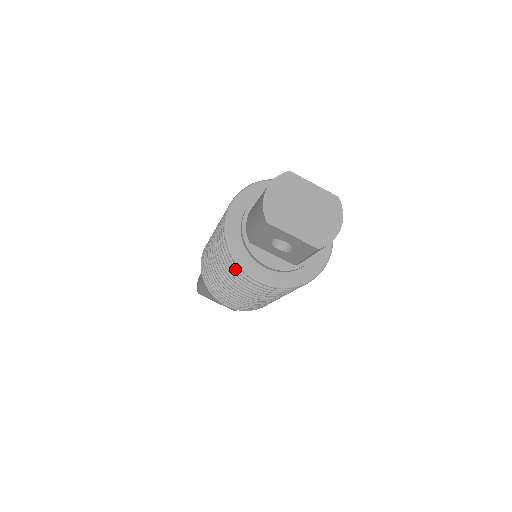
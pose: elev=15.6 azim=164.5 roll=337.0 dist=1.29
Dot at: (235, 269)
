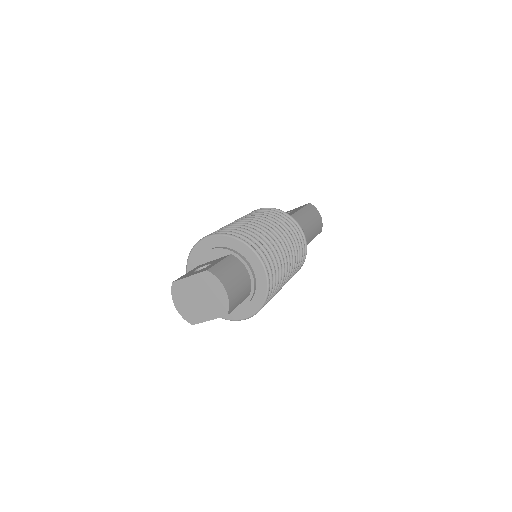
Dot at: occluded
